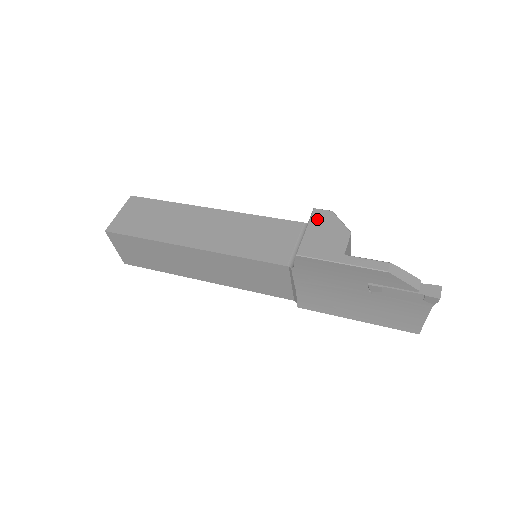
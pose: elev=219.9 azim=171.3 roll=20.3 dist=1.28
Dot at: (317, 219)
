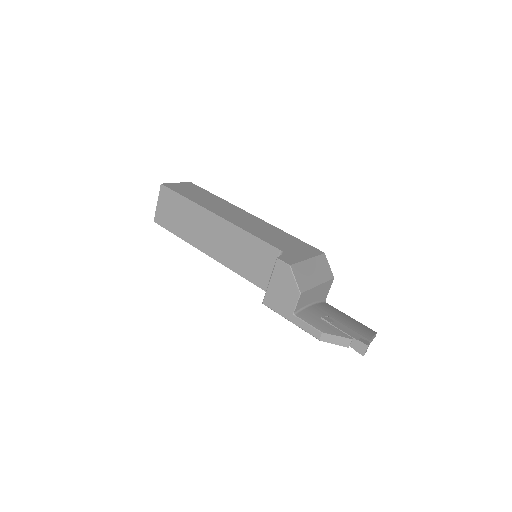
Dot at: (278, 272)
